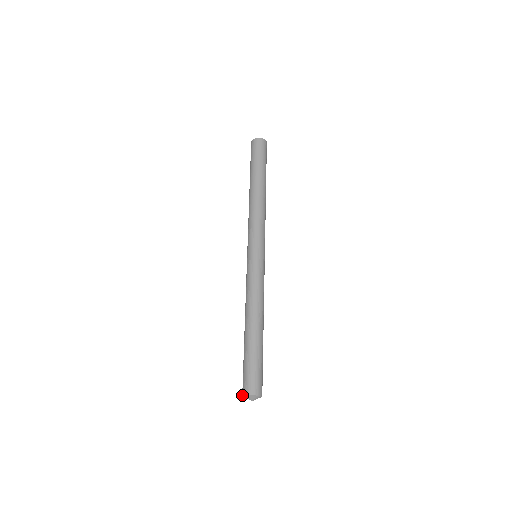
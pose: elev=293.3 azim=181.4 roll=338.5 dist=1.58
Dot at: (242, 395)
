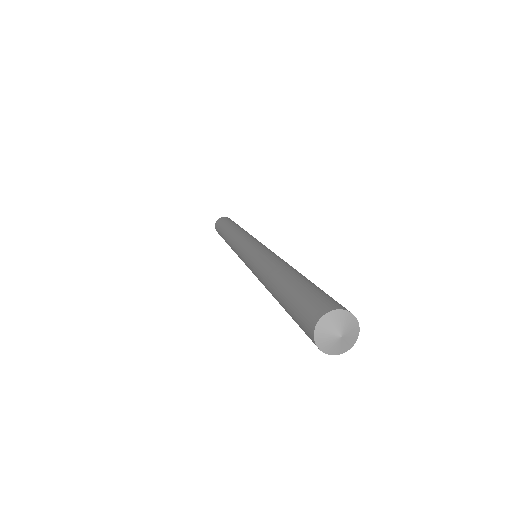
Dot at: (312, 340)
